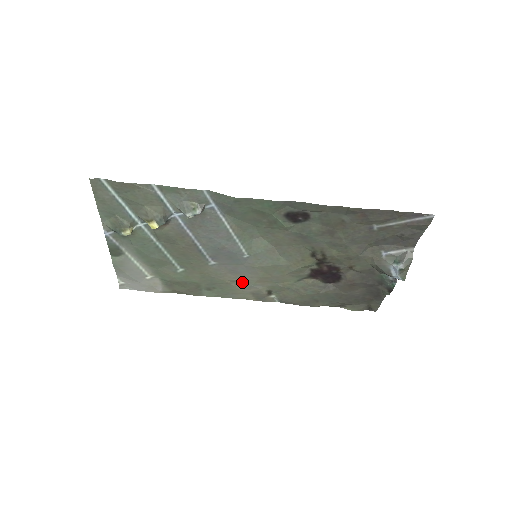
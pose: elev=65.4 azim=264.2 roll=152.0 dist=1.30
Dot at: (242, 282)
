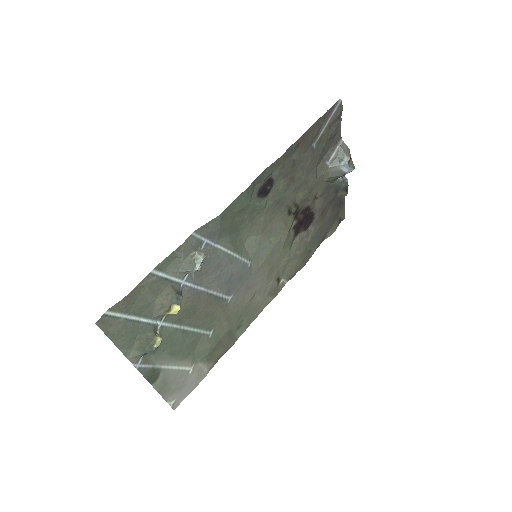
Dot at: (258, 292)
